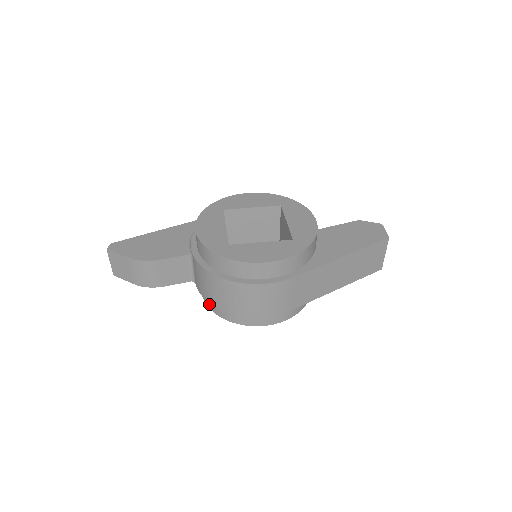
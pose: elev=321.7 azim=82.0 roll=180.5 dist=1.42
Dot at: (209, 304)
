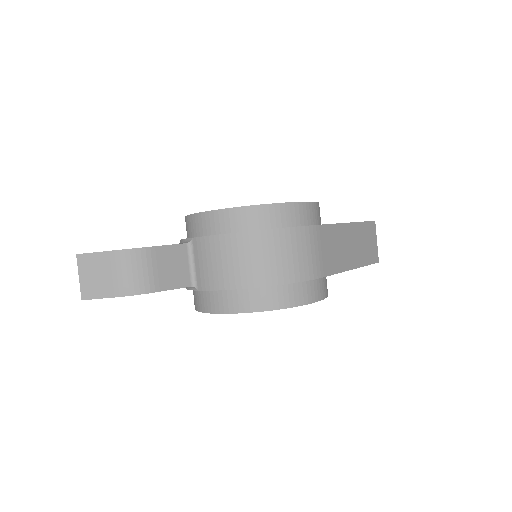
Dot at: (221, 306)
